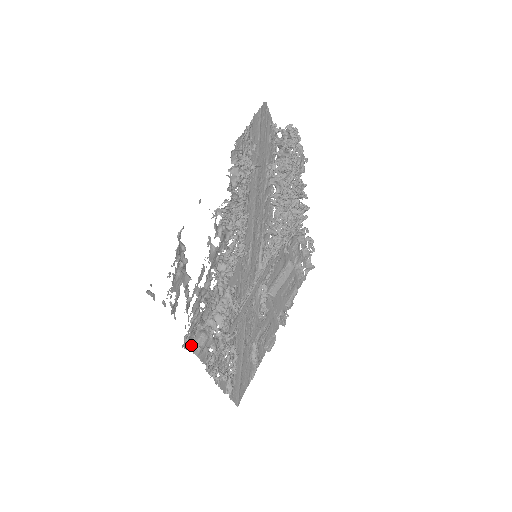
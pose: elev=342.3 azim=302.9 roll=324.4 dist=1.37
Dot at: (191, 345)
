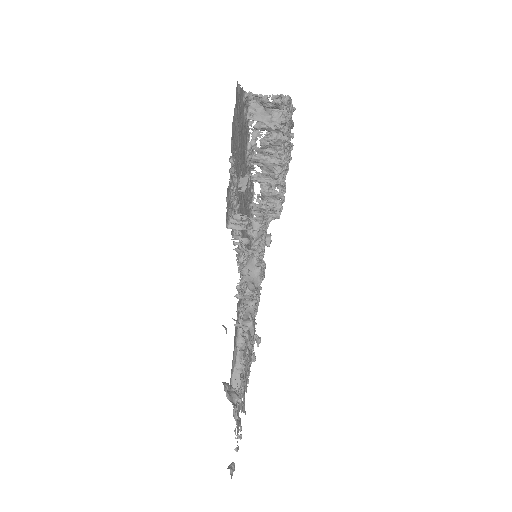
Dot at: occluded
